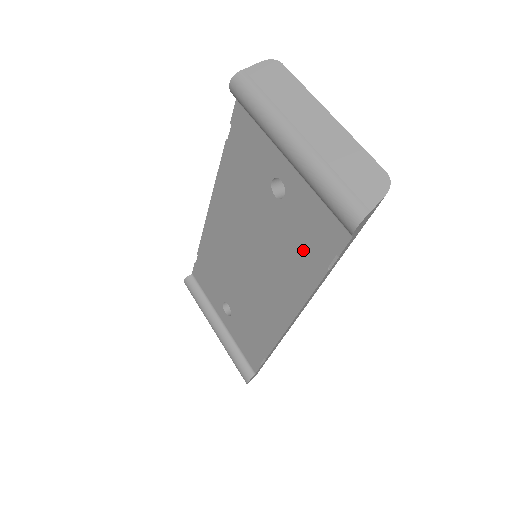
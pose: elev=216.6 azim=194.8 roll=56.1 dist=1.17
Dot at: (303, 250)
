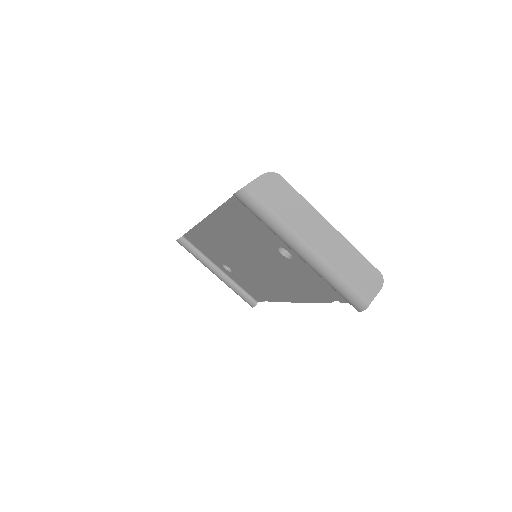
Dot at: (309, 286)
